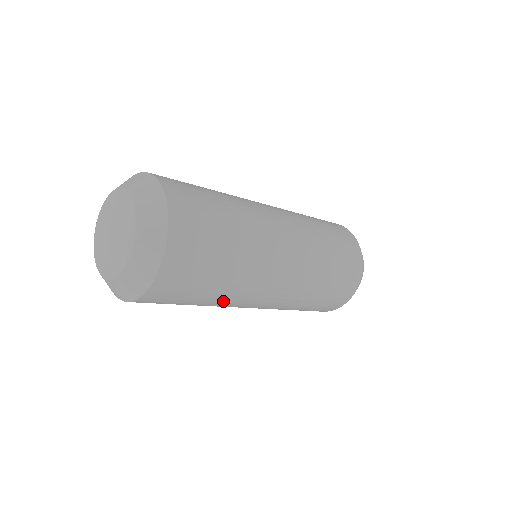
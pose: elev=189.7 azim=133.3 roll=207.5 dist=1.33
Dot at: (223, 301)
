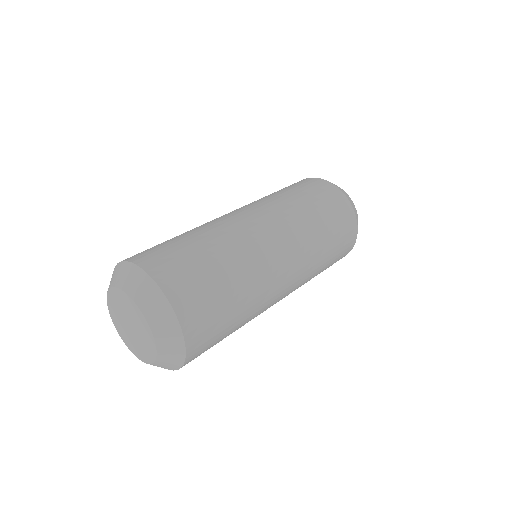
Dot at: (243, 325)
